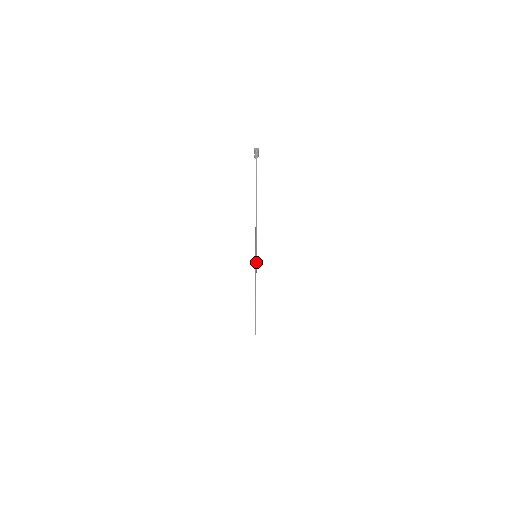
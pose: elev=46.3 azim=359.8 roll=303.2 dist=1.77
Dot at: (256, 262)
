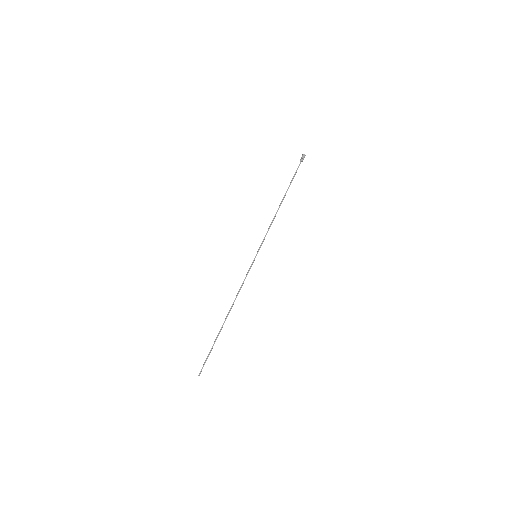
Dot at: (252, 263)
